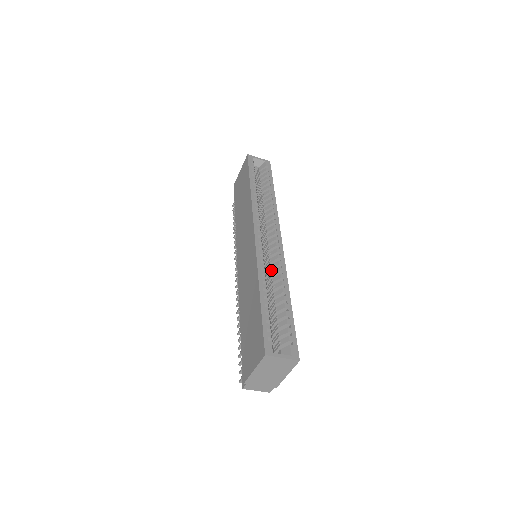
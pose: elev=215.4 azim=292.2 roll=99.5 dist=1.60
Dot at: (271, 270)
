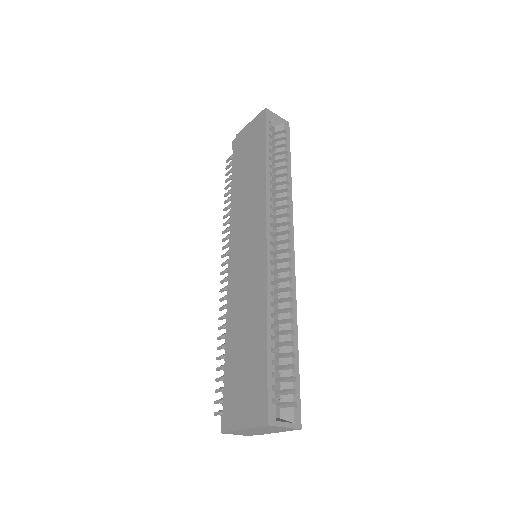
Dot at: (277, 289)
